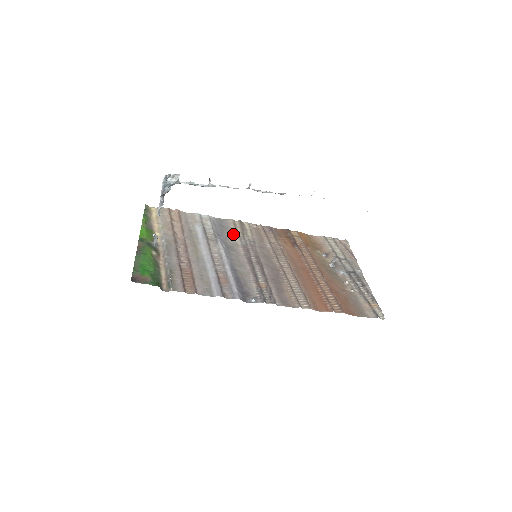
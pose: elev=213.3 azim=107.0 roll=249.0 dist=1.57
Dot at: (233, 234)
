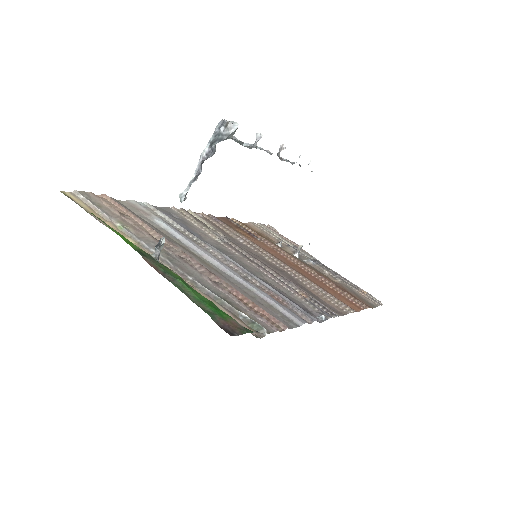
Dot at: (199, 229)
